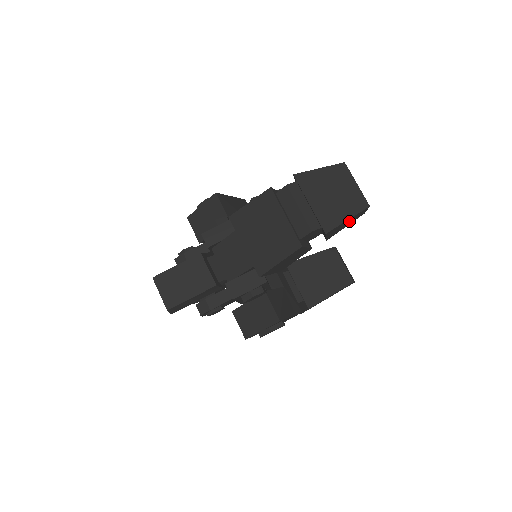
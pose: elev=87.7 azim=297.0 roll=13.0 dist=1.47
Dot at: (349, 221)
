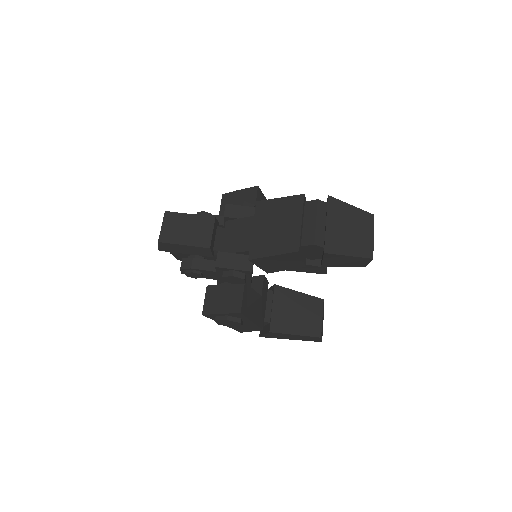
Dot at: (349, 260)
